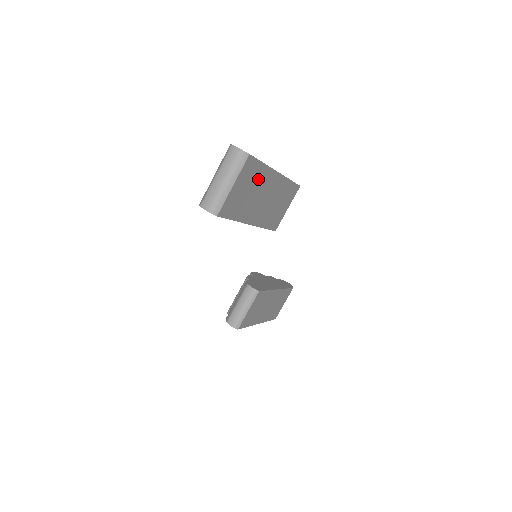
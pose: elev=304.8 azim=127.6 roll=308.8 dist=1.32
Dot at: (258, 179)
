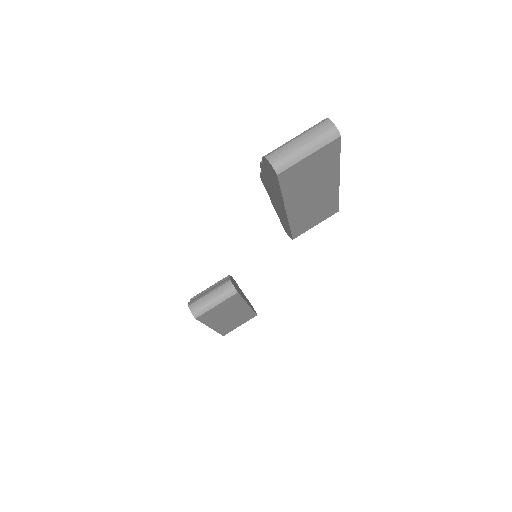
Dot at: (325, 170)
